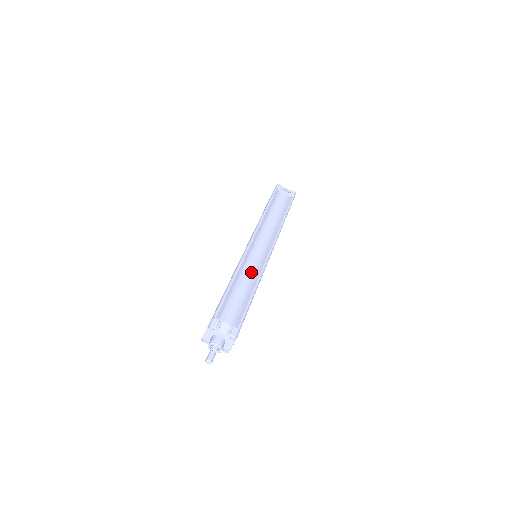
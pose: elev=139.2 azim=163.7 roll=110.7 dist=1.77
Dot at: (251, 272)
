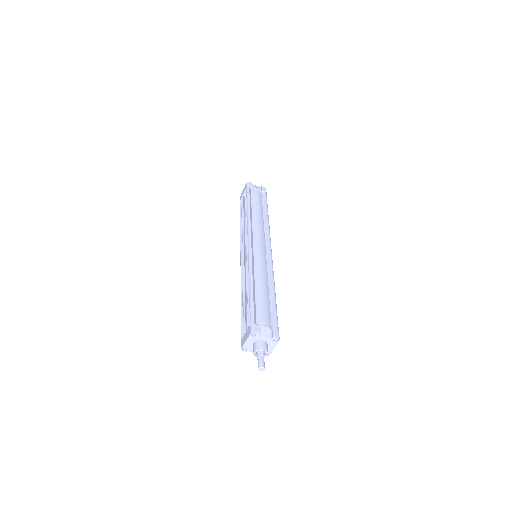
Dot at: (263, 272)
